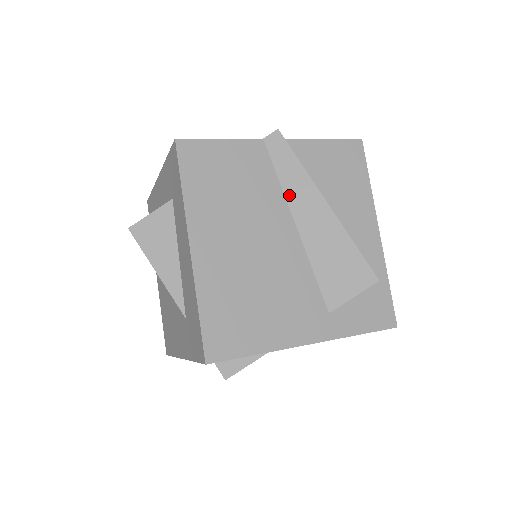
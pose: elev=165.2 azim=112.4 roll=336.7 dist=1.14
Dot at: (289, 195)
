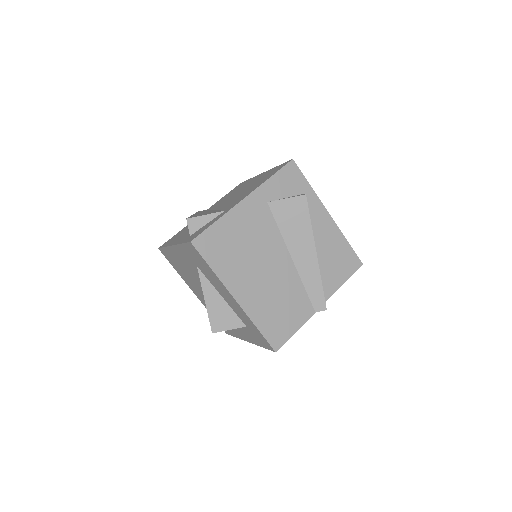
Dot at: occluded
